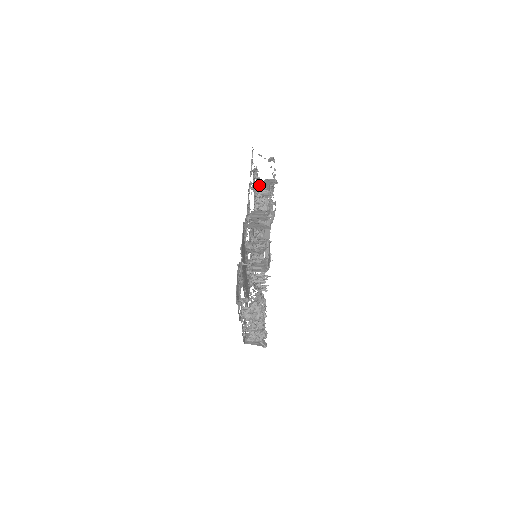
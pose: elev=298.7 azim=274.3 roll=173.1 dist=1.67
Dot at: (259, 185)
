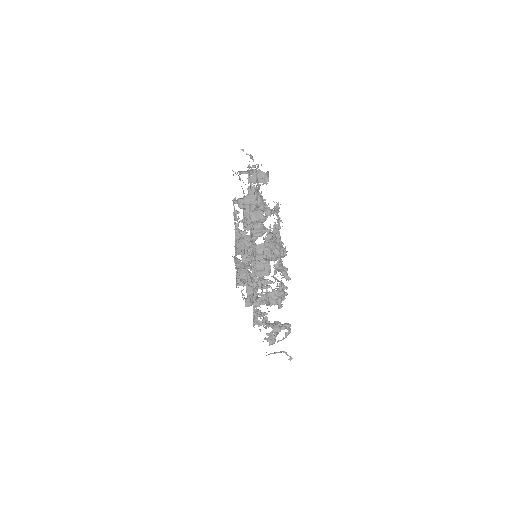
Dot at: (243, 197)
